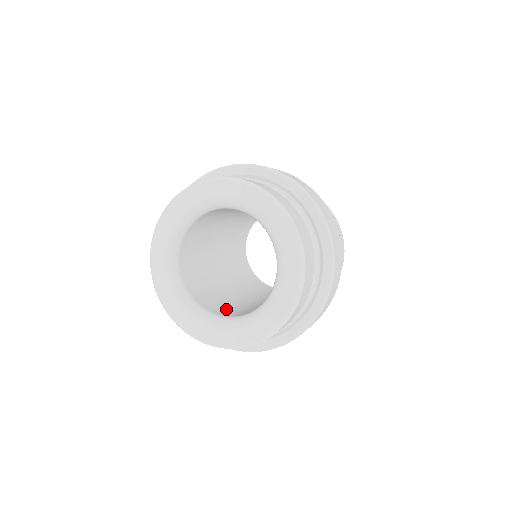
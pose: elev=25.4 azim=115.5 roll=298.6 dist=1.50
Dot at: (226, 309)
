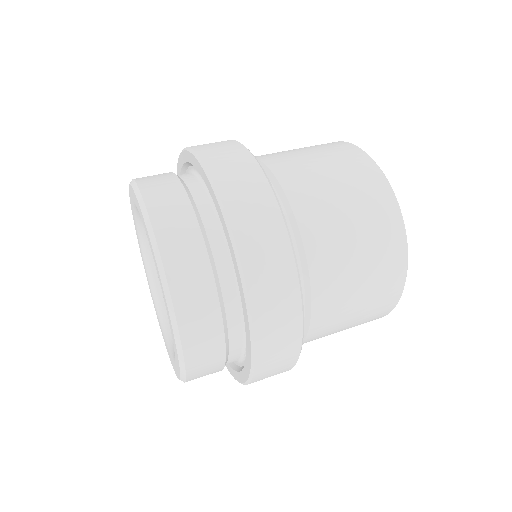
Dot at: occluded
